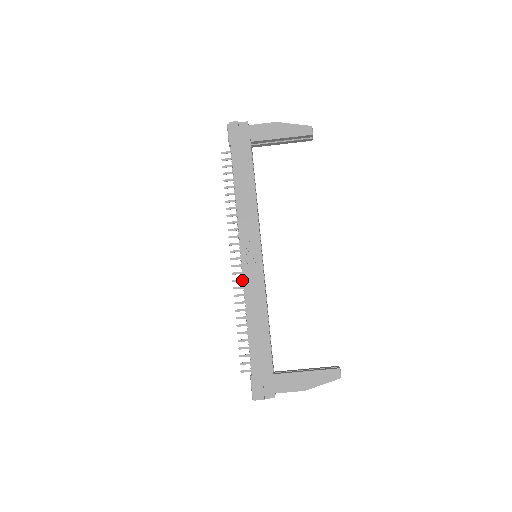
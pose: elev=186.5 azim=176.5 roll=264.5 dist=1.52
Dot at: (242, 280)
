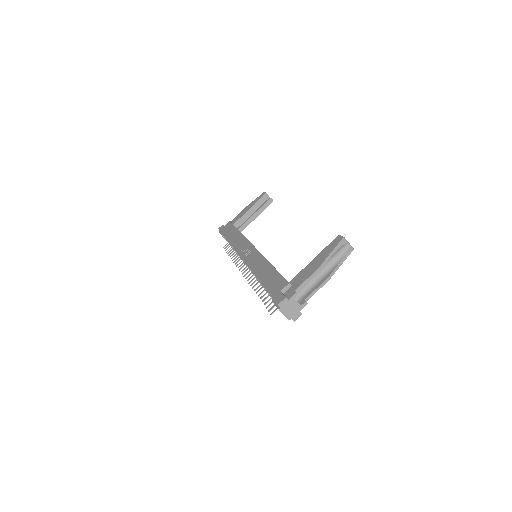
Dot at: occluded
